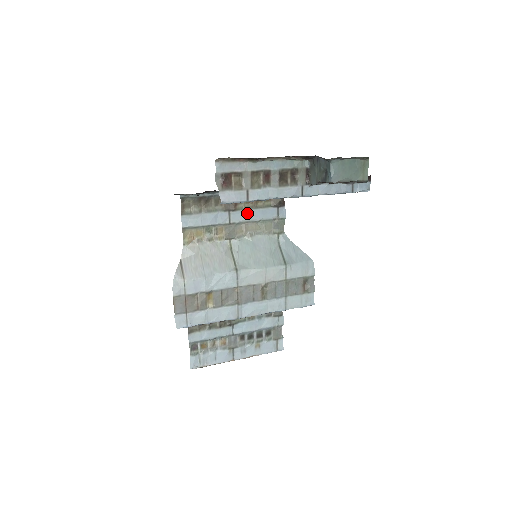
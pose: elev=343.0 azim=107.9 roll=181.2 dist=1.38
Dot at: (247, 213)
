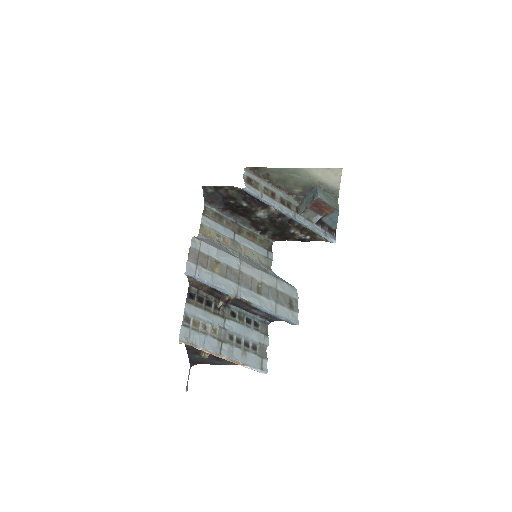
Dot at: (246, 241)
